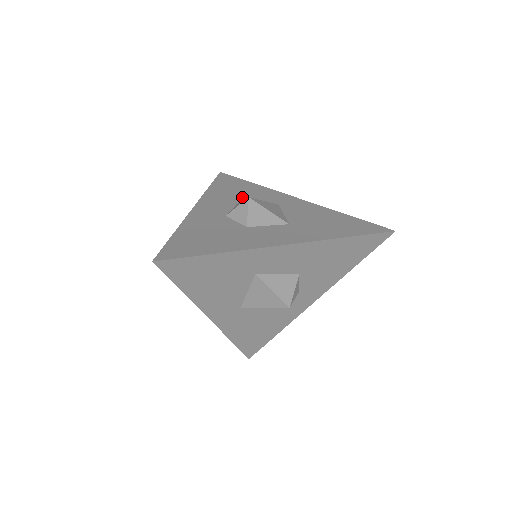
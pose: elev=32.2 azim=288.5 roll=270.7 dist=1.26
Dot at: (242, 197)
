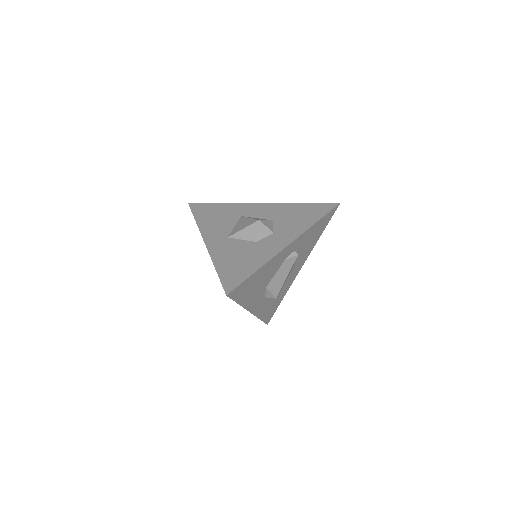
Dot at: occluded
